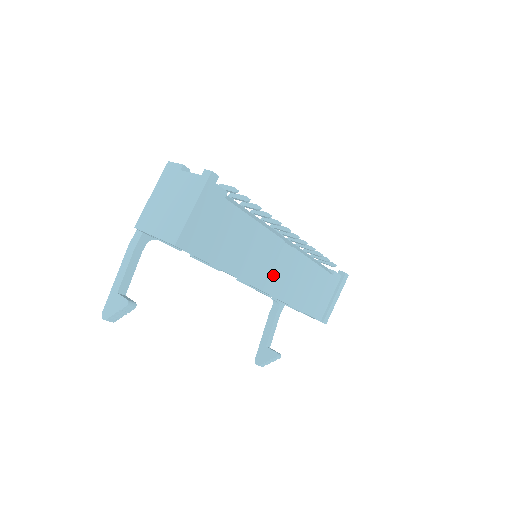
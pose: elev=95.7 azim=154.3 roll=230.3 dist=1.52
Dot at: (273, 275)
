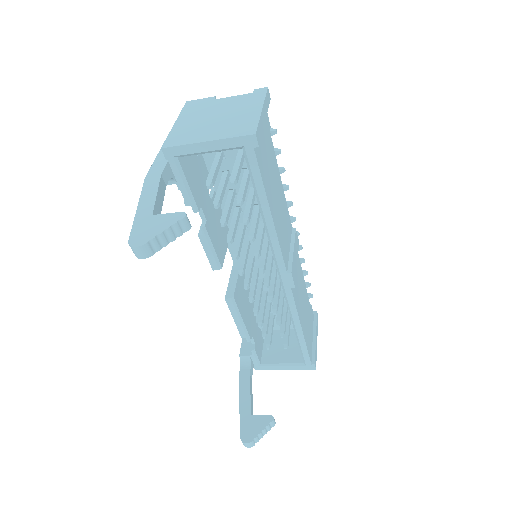
Dot at: (294, 260)
